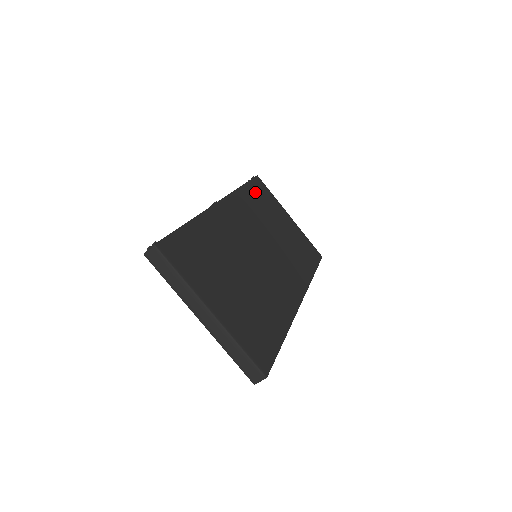
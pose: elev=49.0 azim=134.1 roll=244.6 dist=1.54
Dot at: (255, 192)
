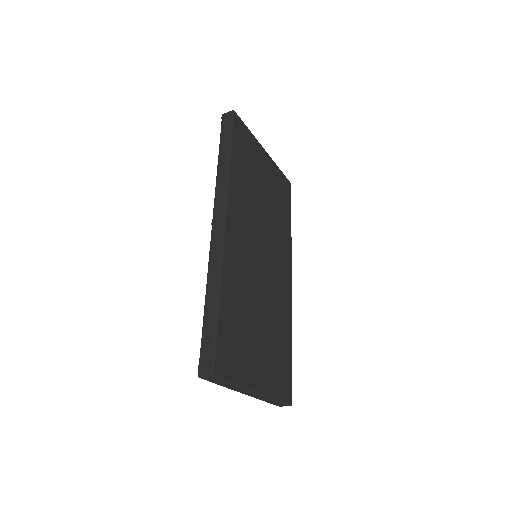
Dot at: (240, 152)
